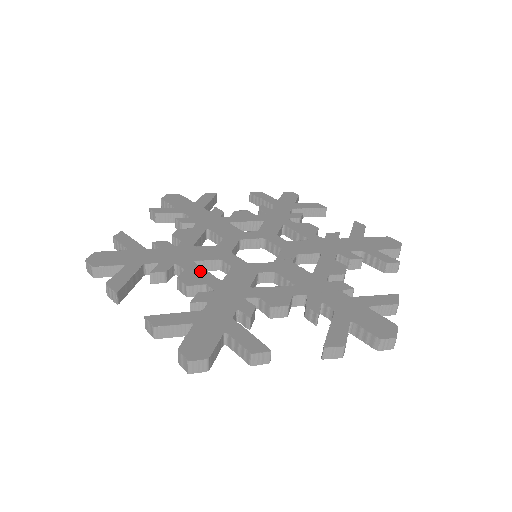
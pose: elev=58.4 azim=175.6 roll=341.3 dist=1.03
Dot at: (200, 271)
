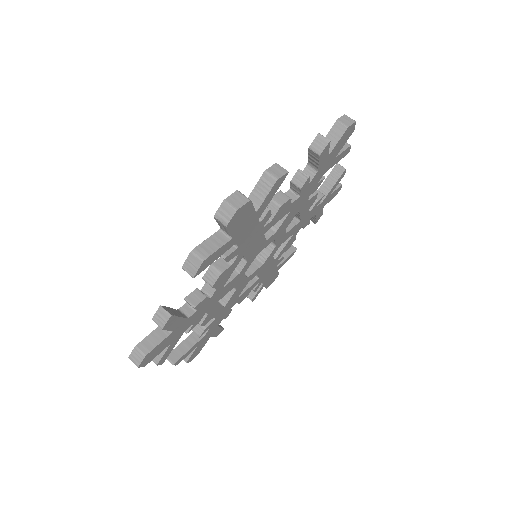
Dot at: occluded
